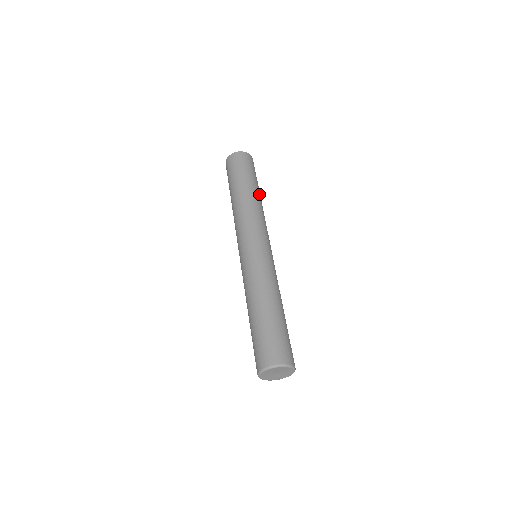
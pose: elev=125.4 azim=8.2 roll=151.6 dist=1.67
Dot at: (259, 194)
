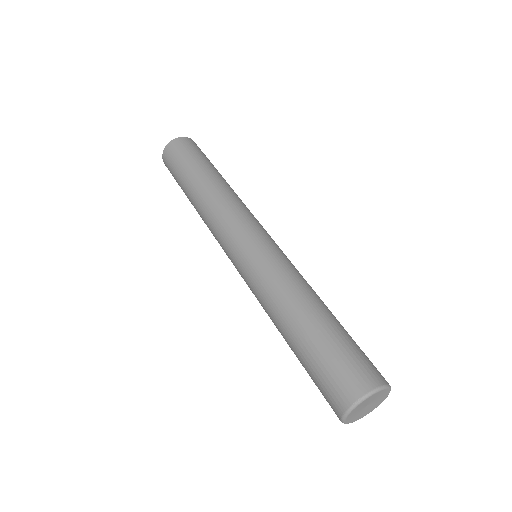
Dot at: (223, 179)
